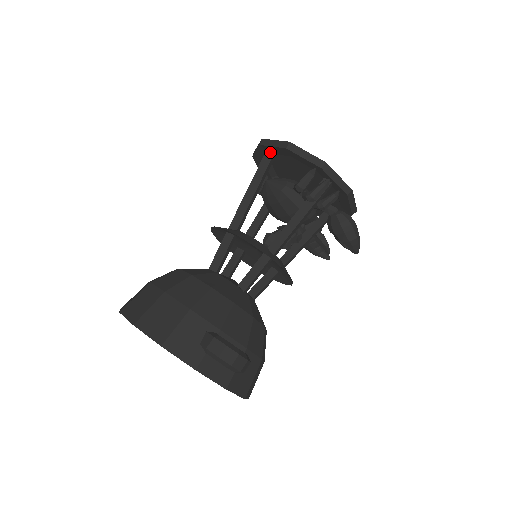
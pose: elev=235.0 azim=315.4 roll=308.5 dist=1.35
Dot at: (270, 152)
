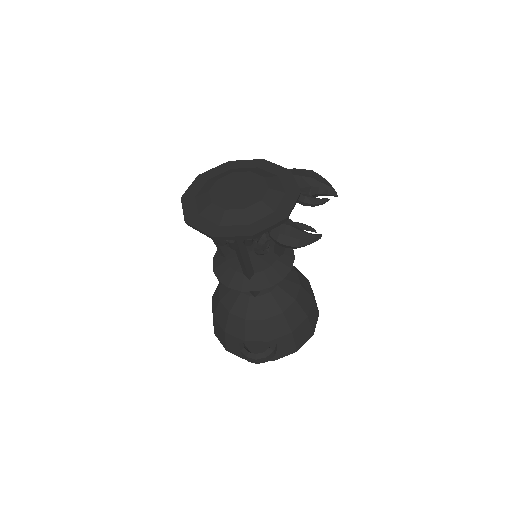
Dot at: occluded
